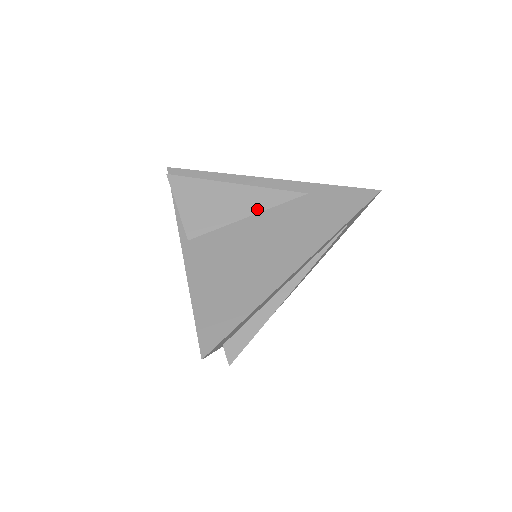
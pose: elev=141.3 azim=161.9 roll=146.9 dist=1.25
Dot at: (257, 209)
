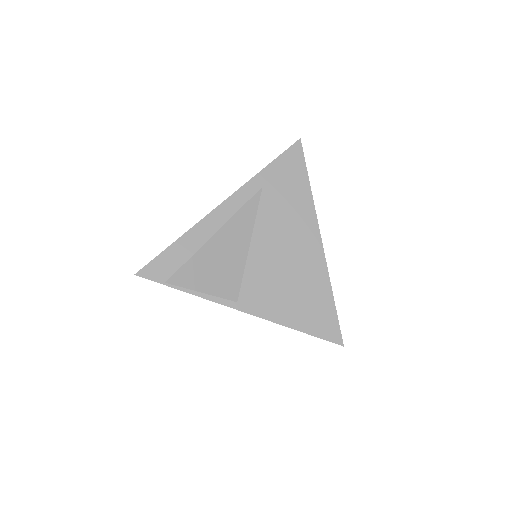
Dot at: (249, 233)
